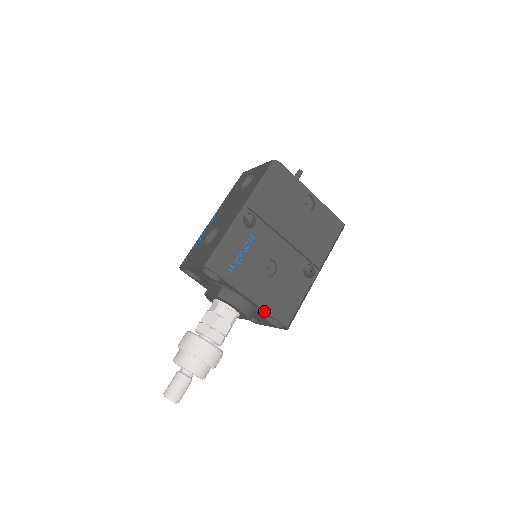
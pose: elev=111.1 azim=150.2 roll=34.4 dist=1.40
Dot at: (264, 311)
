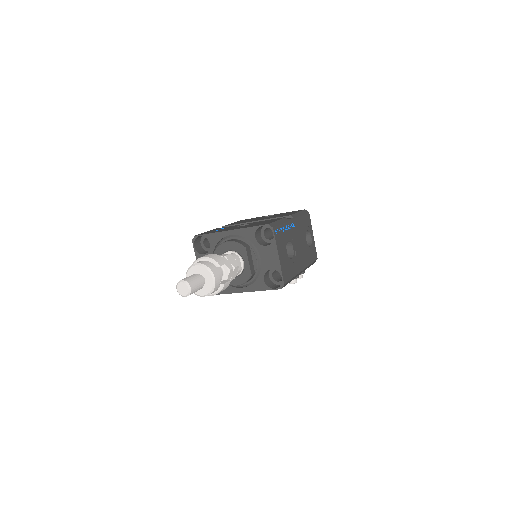
Dot at: (244, 229)
